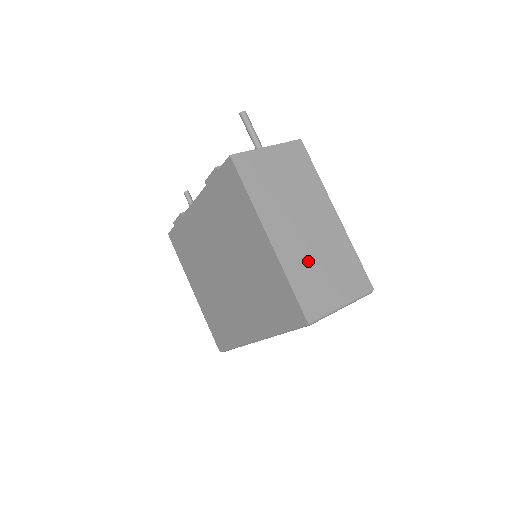
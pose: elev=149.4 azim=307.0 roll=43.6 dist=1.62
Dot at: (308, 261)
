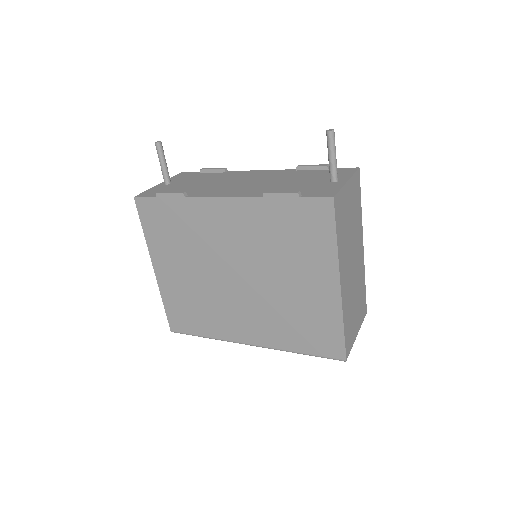
Dot at: (351, 302)
